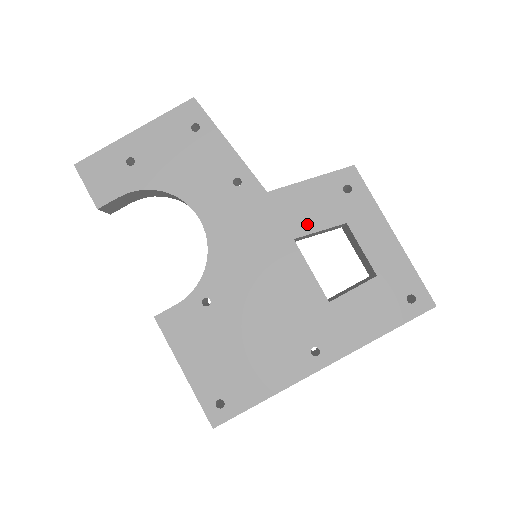
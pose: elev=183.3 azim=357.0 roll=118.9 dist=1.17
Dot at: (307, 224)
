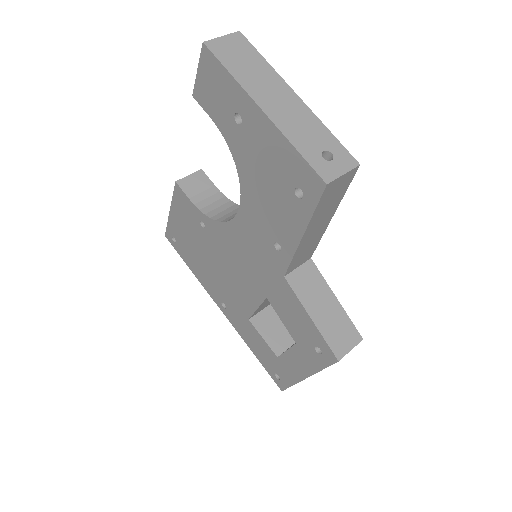
Dot at: (280, 310)
